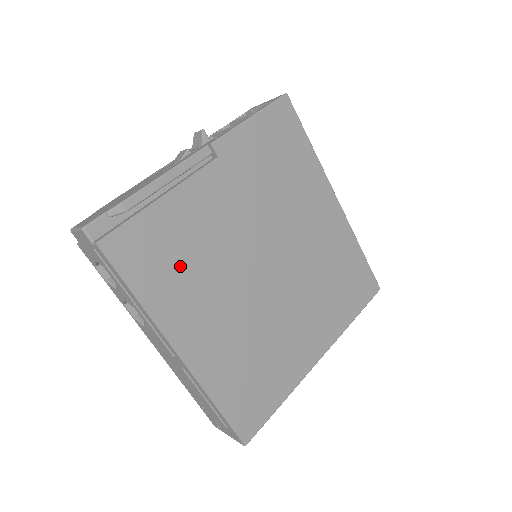
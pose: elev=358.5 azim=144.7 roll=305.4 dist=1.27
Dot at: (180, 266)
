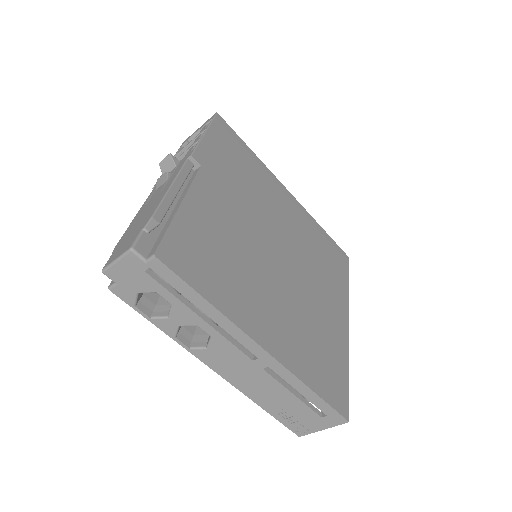
Dot at: (223, 264)
